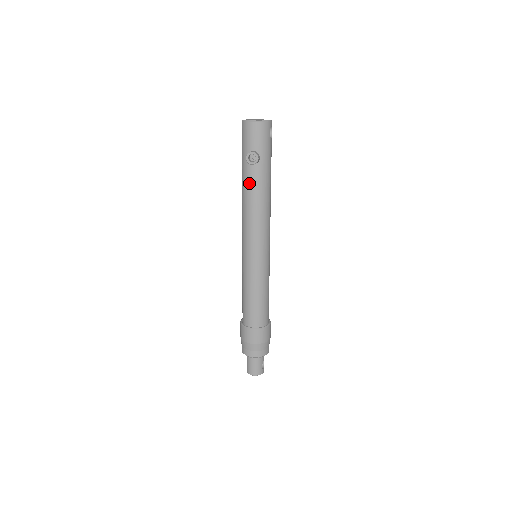
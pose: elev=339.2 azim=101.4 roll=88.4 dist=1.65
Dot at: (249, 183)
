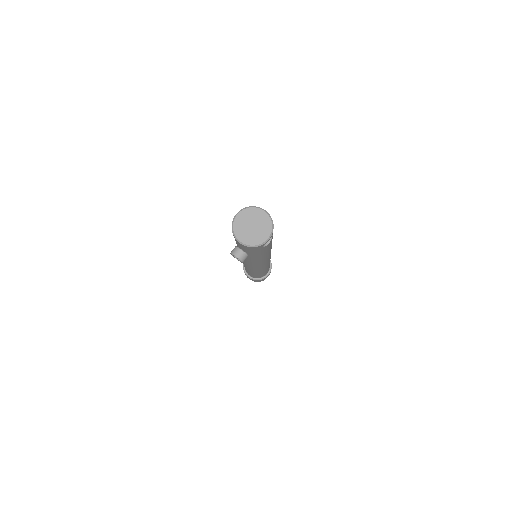
Dot at: occluded
